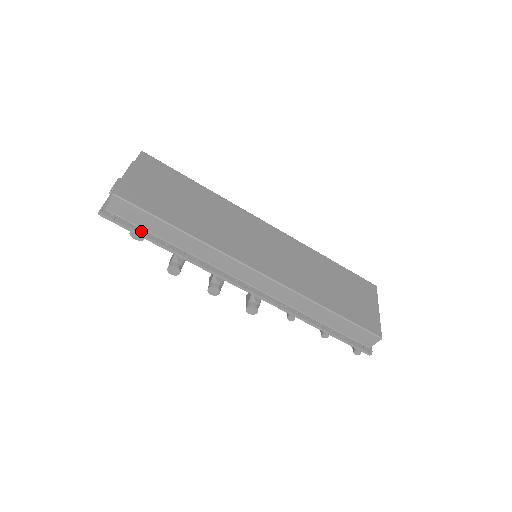
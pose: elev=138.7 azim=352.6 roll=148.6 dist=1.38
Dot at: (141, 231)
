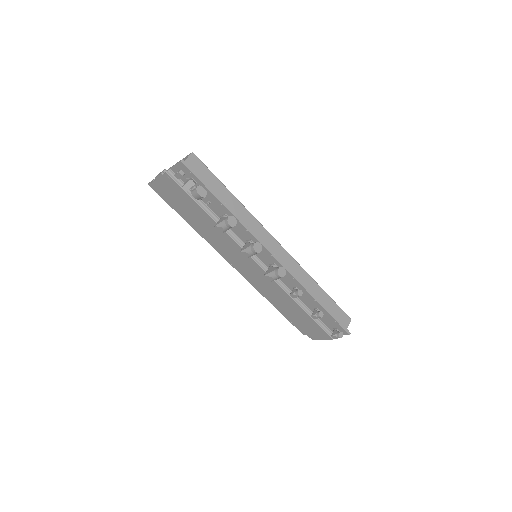
Dot at: (208, 186)
